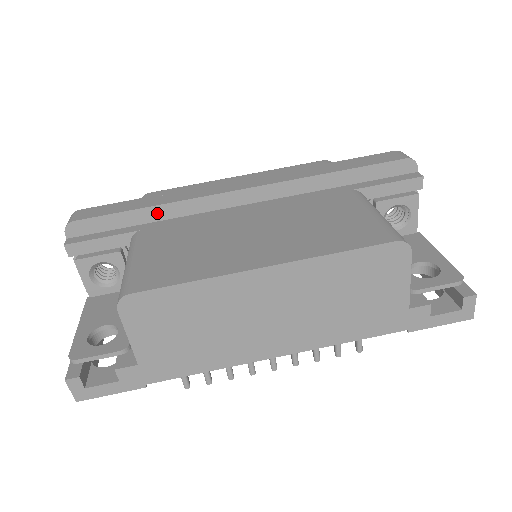
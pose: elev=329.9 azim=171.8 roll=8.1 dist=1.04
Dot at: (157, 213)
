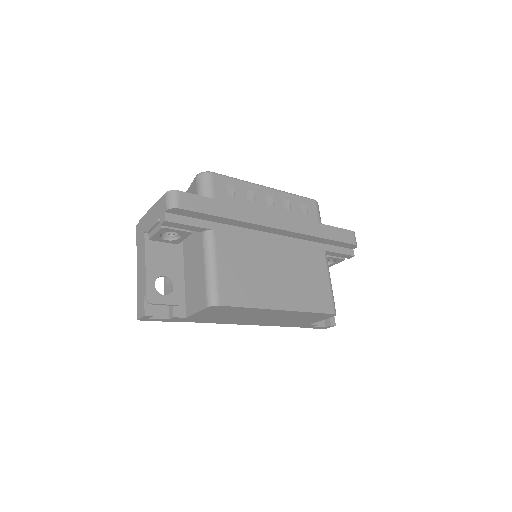
Dot at: (228, 221)
